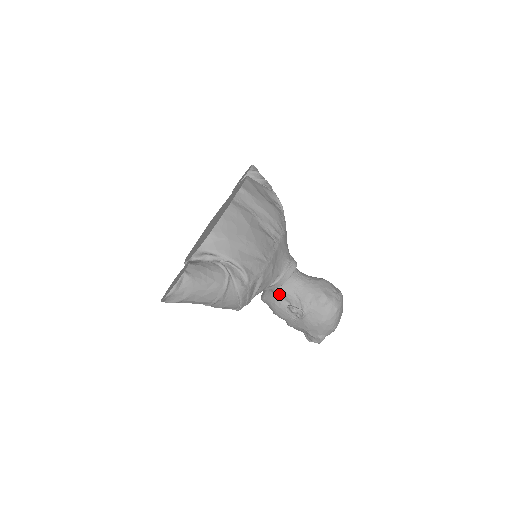
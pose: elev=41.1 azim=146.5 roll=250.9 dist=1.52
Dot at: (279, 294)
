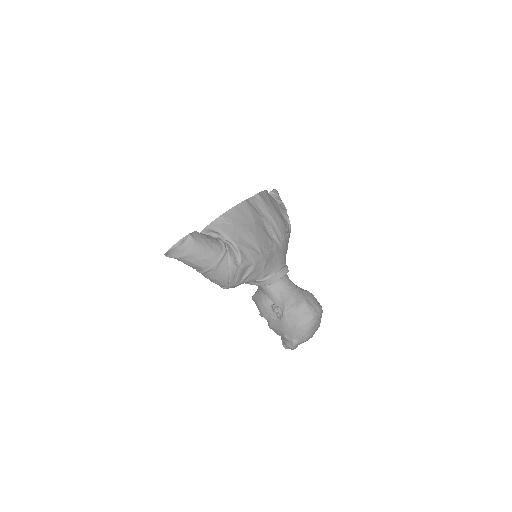
Dot at: (267, 293)
